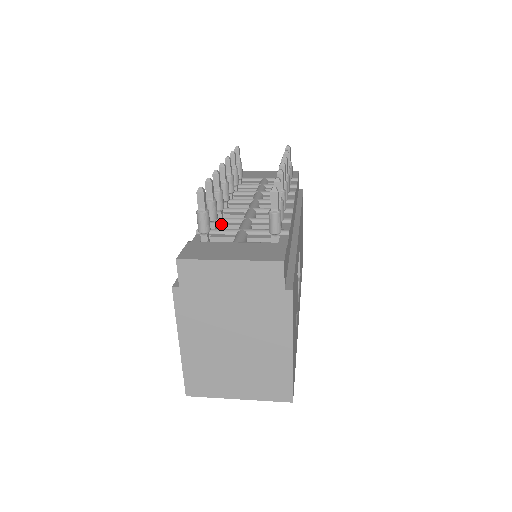
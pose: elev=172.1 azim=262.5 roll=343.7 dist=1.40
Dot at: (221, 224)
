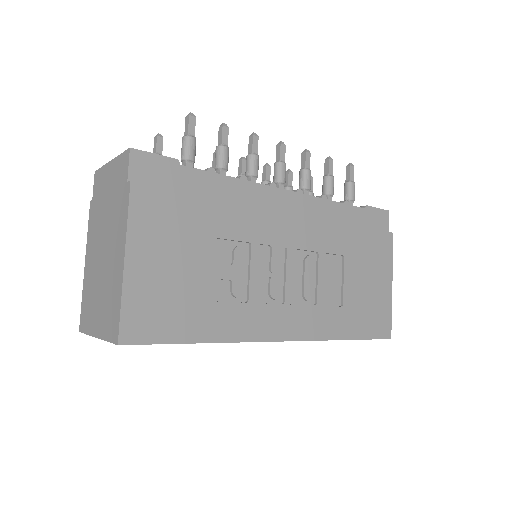
Dot at: occluded
